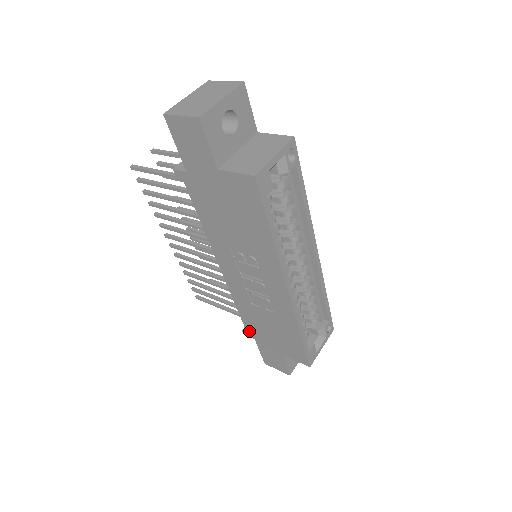
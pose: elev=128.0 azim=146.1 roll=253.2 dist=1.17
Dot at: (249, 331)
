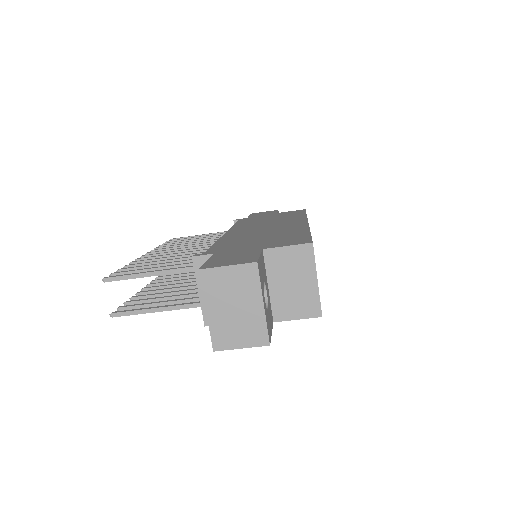
Dot at: occluded
